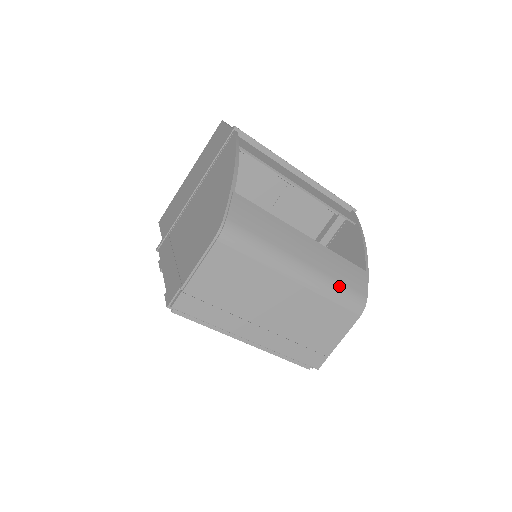
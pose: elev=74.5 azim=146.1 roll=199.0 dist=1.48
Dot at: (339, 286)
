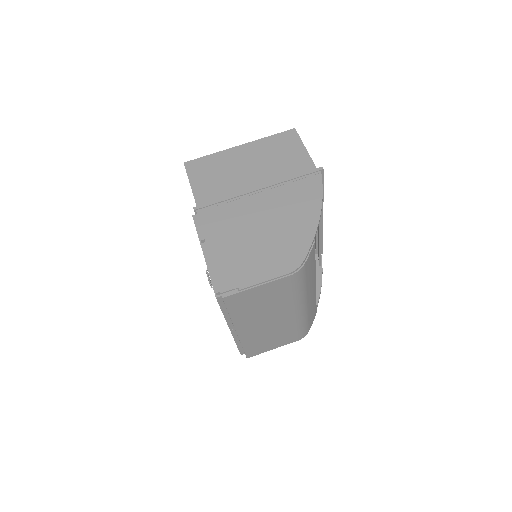
Dot at: (307, 321)
